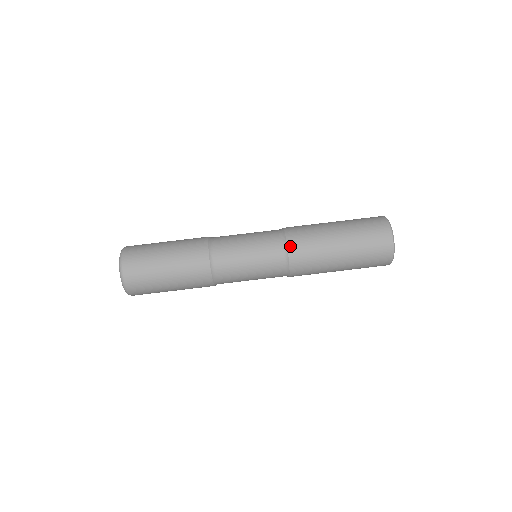
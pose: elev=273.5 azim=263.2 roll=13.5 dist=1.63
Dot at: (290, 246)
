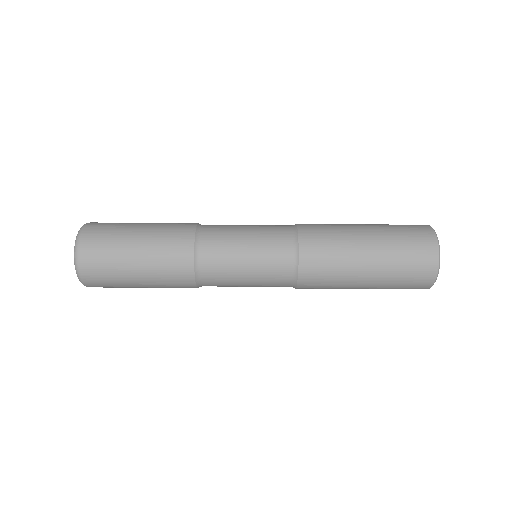
Dot at: (302, 243)
